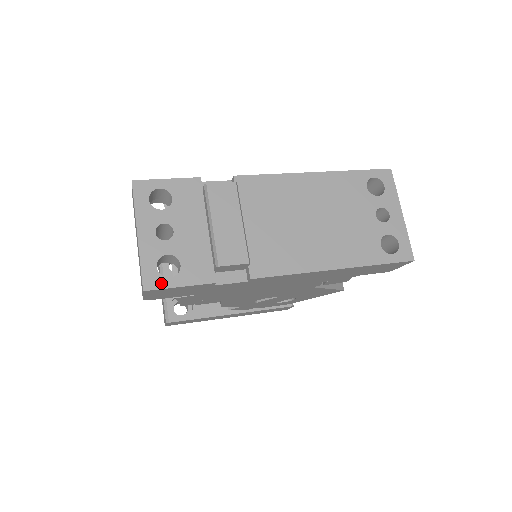
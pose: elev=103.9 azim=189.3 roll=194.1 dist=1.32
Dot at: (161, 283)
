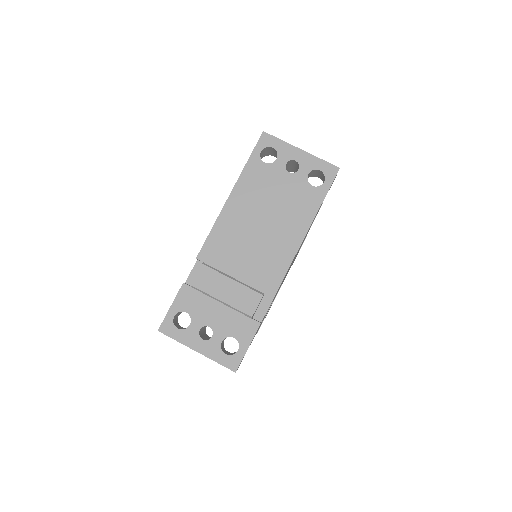
Dot at: (238, 358)
